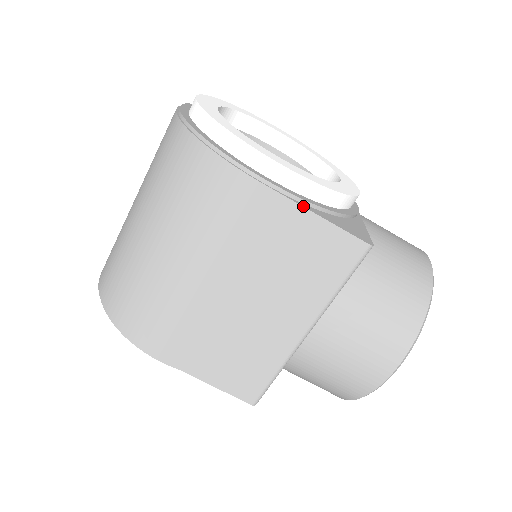
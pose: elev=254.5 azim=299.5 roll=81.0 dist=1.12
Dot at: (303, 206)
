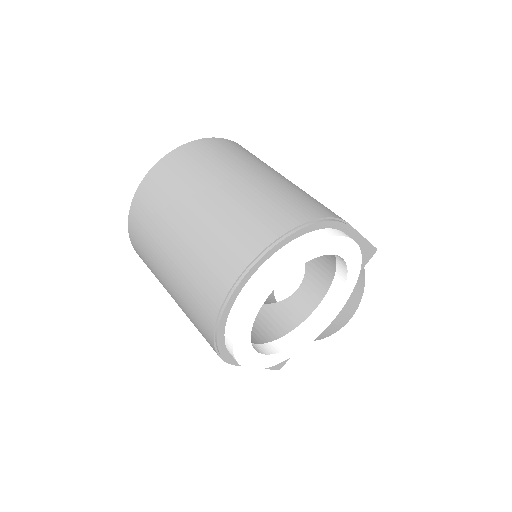
Dot at: occluded
